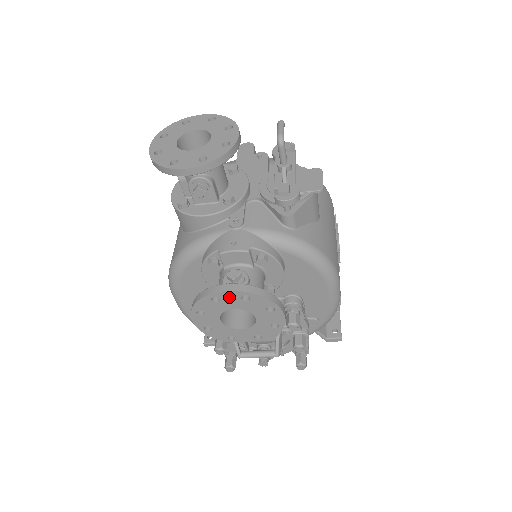
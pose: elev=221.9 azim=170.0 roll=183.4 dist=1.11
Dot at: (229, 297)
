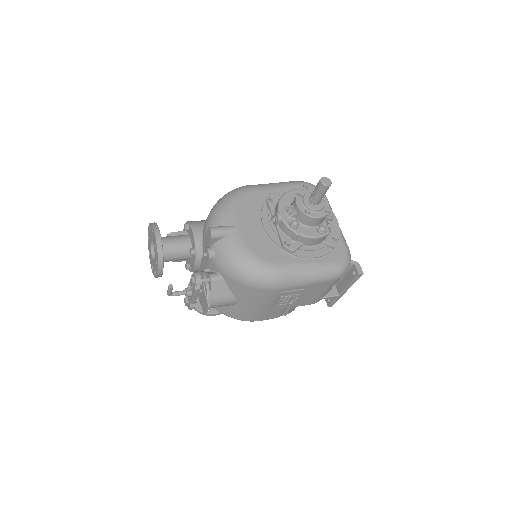
Dot at: occluded
